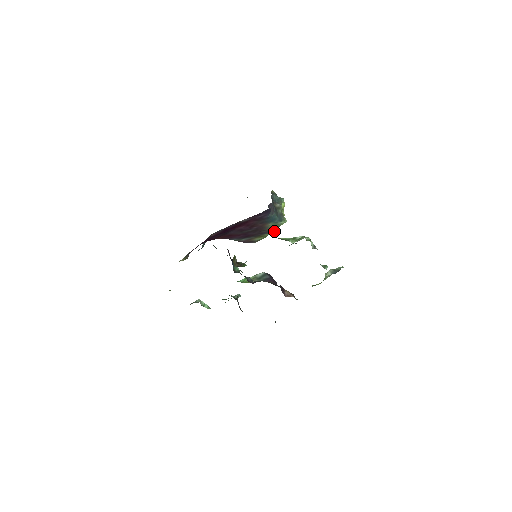
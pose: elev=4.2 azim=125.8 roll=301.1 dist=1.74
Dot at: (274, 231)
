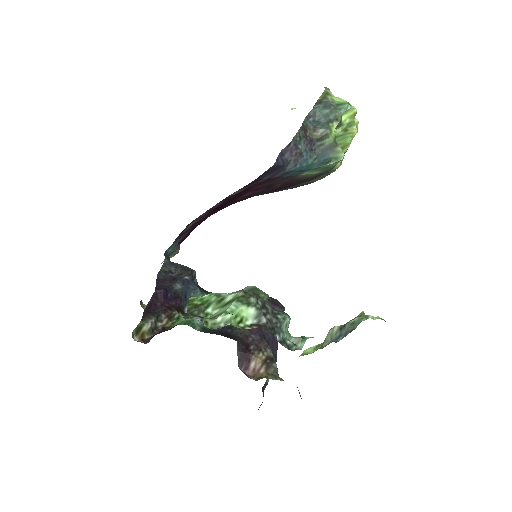
Dot at: (333, 170)
